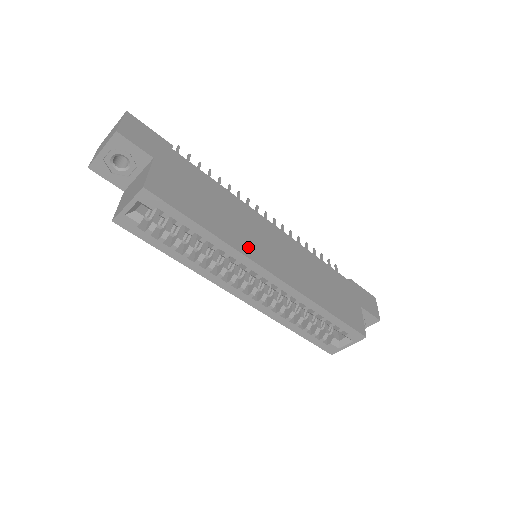
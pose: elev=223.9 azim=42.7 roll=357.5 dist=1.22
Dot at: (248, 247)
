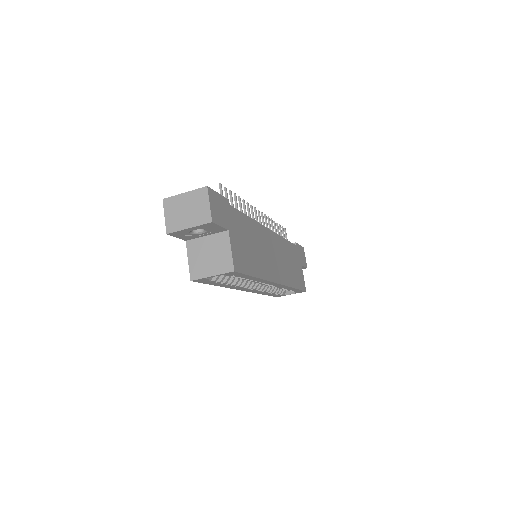
Dot at: (269, 271)
